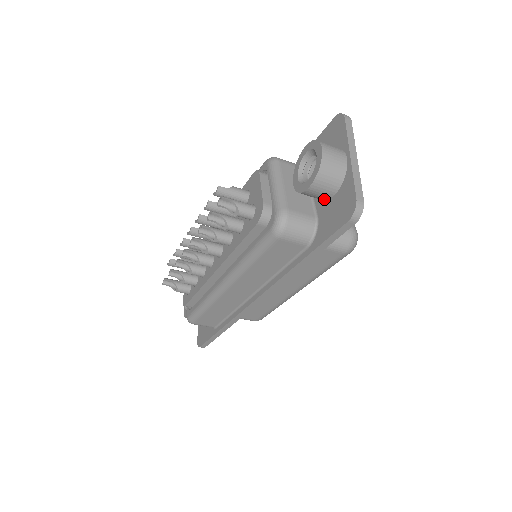
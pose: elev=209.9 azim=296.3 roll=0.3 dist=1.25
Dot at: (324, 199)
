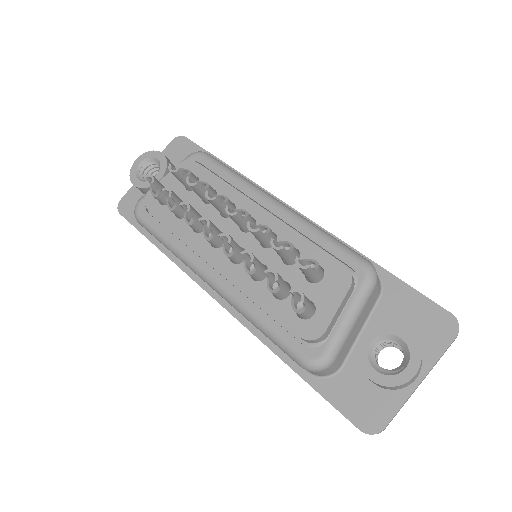
Dot at: occluded
